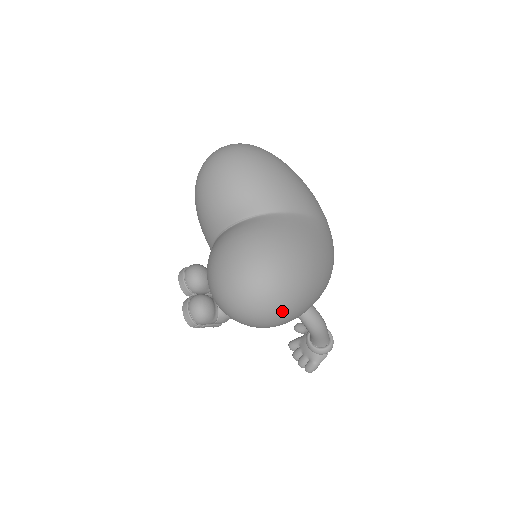
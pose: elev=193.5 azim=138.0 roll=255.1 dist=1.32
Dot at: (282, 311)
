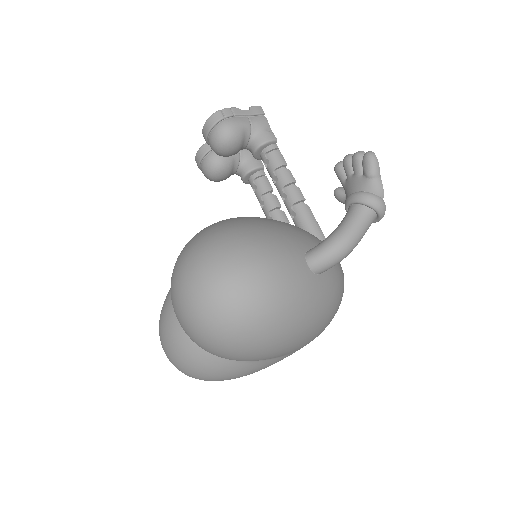
Dot at: occluded
